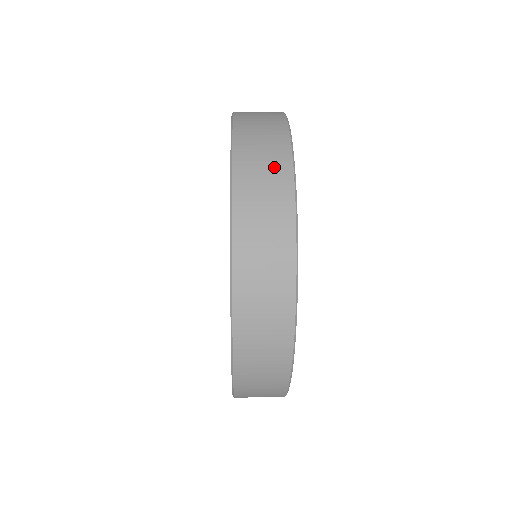
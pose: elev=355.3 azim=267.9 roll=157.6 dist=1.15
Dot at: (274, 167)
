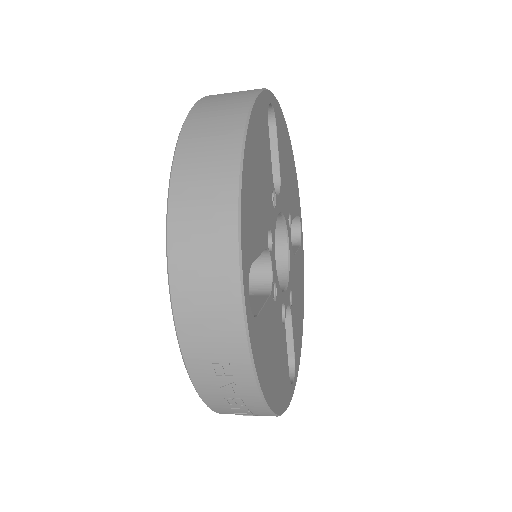
Dot at: occluded
